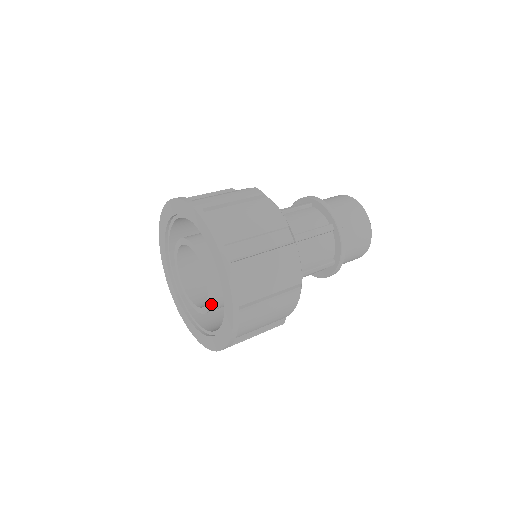
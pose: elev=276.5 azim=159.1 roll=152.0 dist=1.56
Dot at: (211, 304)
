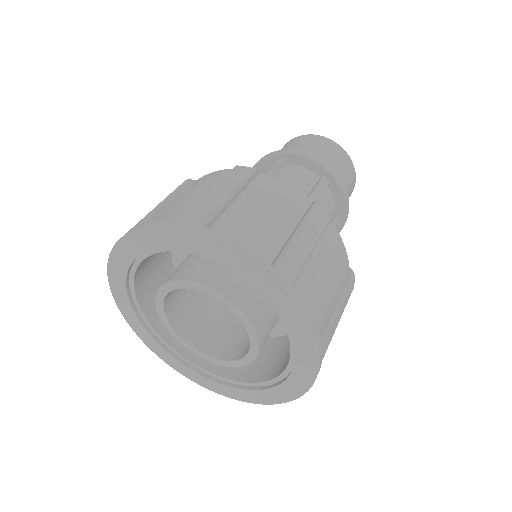
Dot at: (258, 351)
